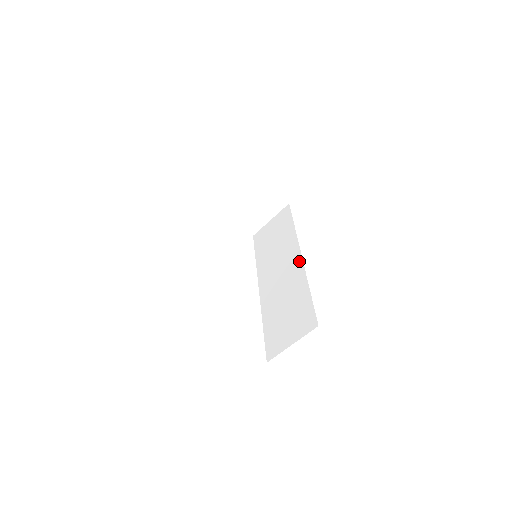
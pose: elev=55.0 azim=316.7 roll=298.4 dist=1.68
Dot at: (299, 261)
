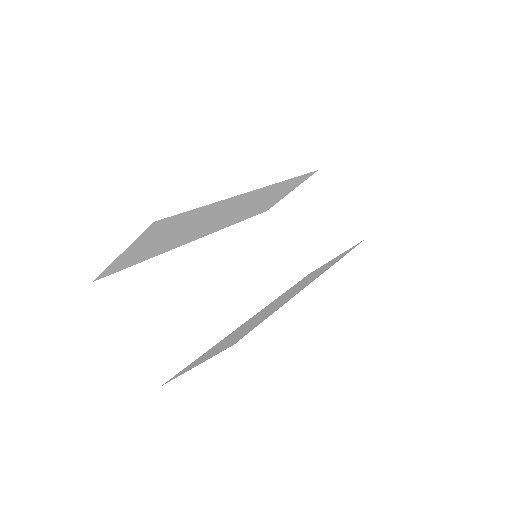
Dot at: (308, 283)
